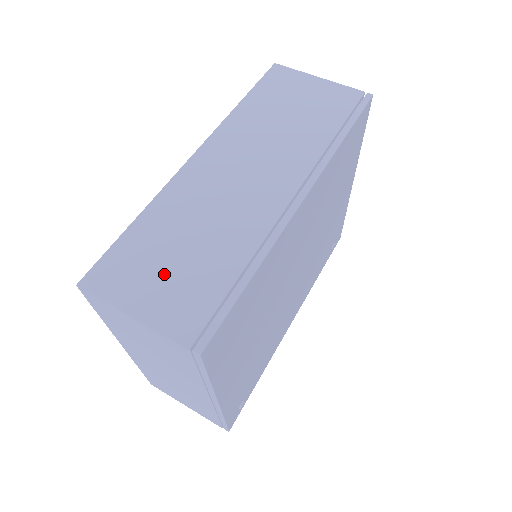
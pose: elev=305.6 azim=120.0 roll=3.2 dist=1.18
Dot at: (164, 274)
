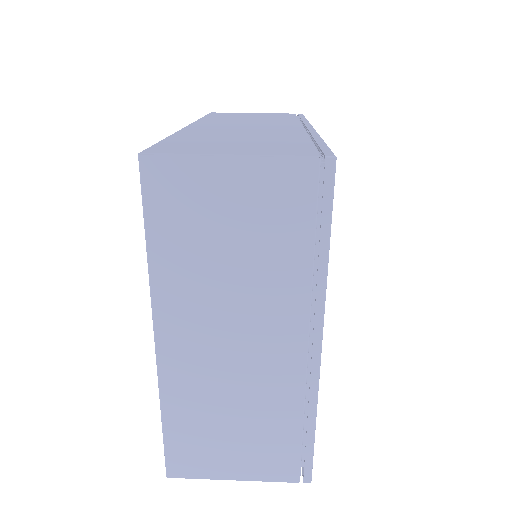
Dot at: (236, 144)
